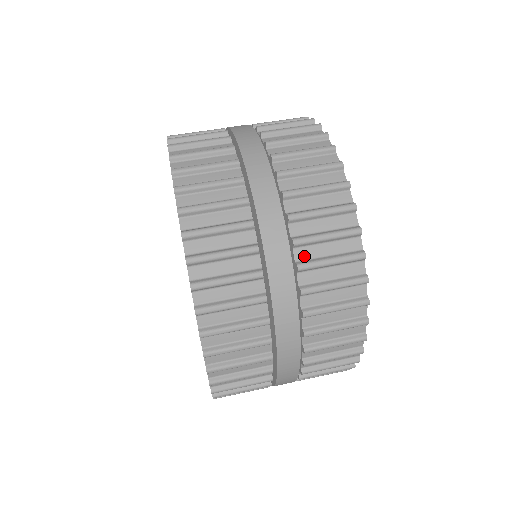
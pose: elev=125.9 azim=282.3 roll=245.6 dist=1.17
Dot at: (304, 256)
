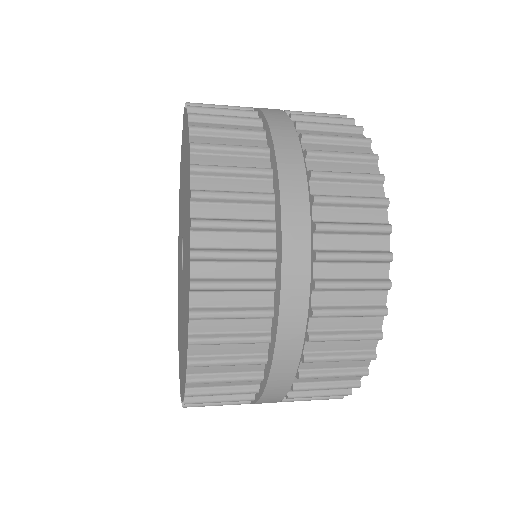
Dot at: occluded
